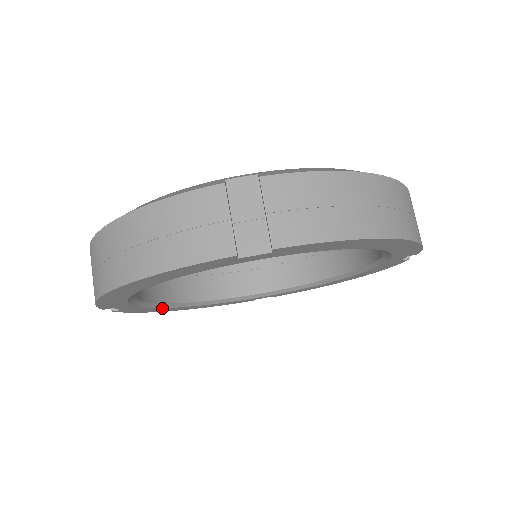
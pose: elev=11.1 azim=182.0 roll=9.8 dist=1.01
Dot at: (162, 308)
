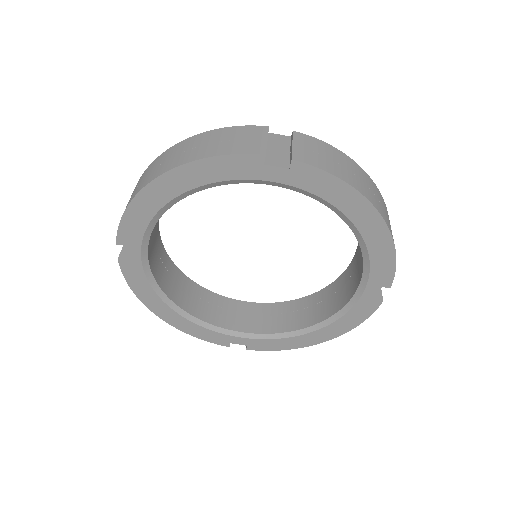
Dot at: (154, 292)
